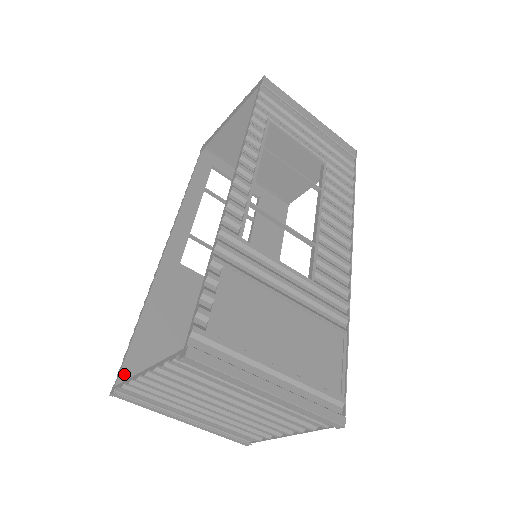
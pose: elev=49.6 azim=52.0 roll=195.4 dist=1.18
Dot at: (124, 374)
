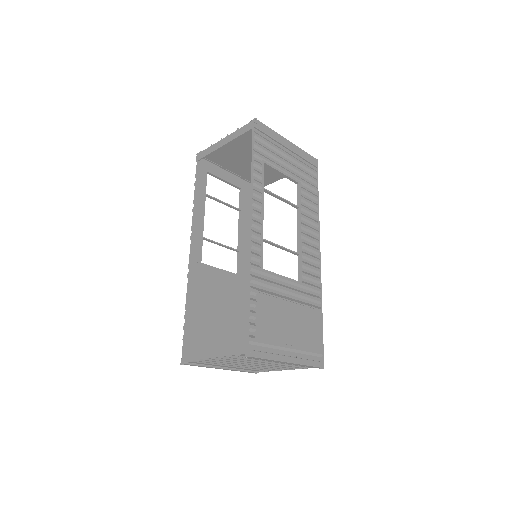
Dot at: (186, 350)
